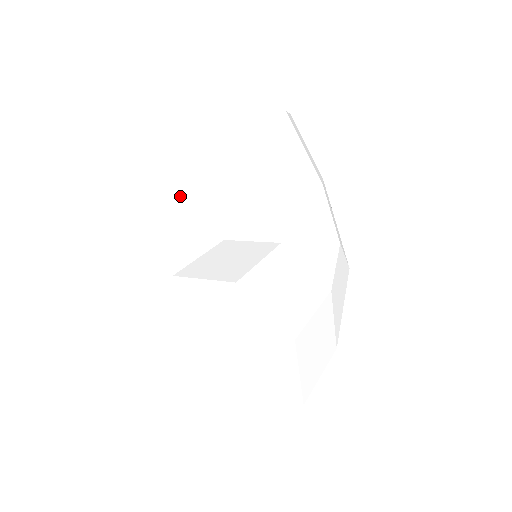
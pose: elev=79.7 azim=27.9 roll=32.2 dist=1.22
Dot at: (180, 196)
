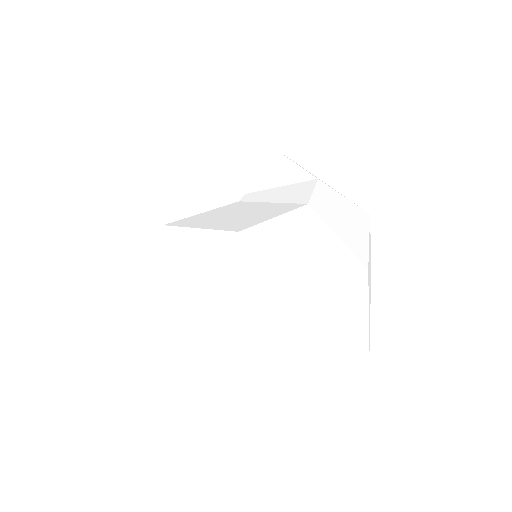
Dot at: occluded
